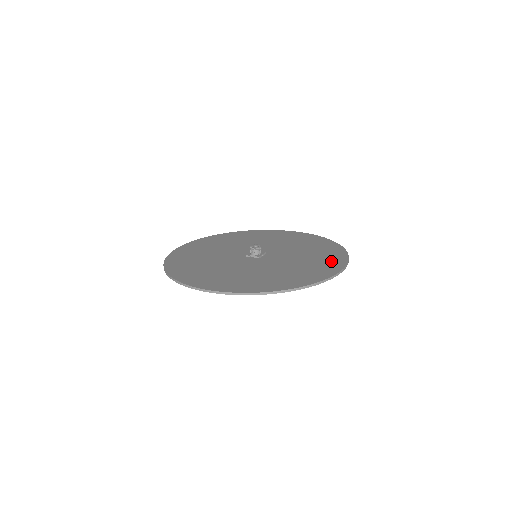
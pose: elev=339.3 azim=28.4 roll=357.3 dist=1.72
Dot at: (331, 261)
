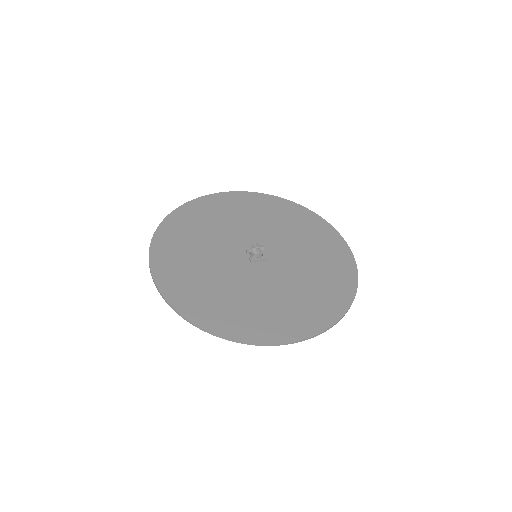
Dot at: (299, 321)
